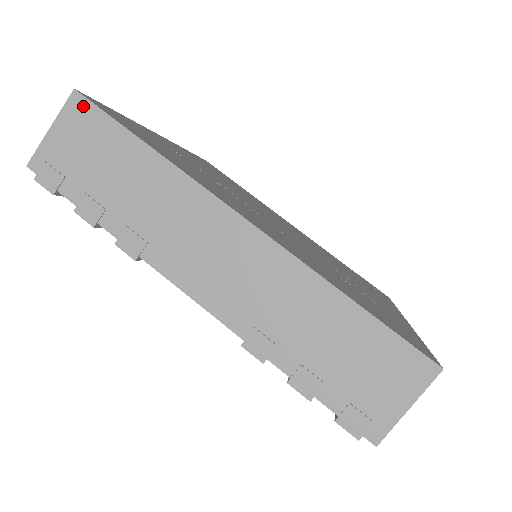
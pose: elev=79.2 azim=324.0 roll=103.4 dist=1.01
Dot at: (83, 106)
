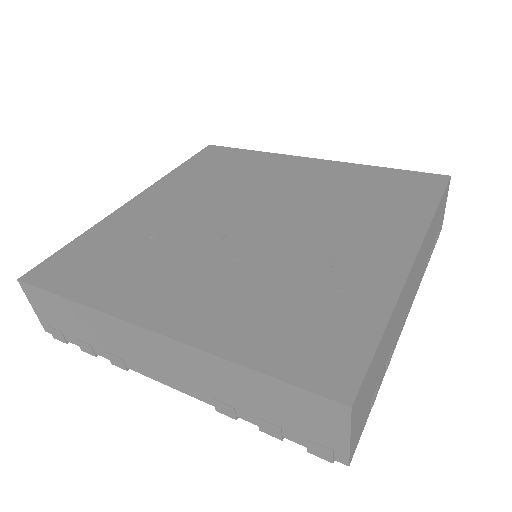
Dot at: (29, 288)
